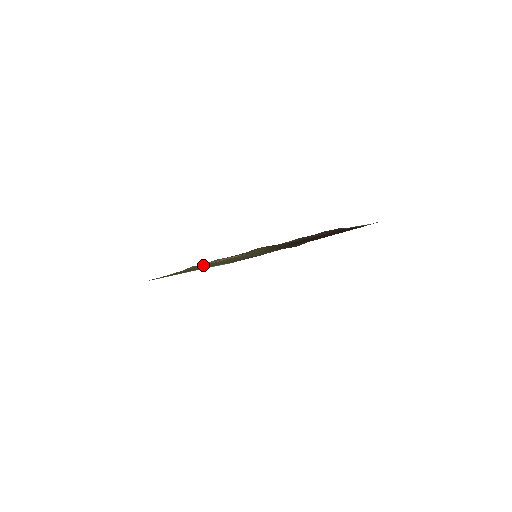
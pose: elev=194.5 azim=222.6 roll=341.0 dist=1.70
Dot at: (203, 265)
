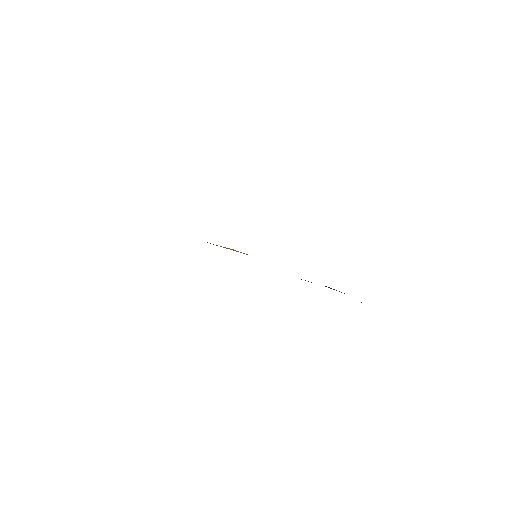
Dot at: occluded
